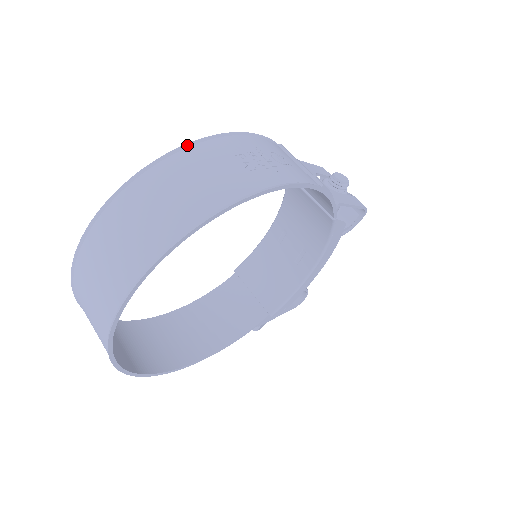
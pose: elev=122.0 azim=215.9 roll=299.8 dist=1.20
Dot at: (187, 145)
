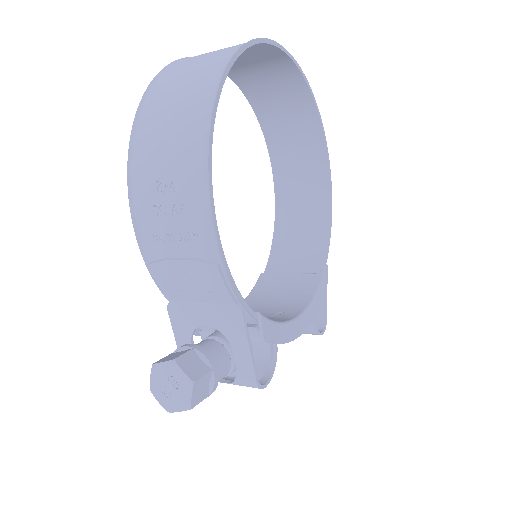
Dot at: (269, 145)
